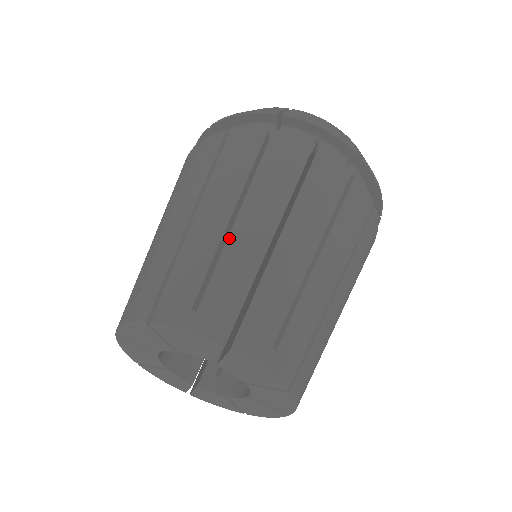
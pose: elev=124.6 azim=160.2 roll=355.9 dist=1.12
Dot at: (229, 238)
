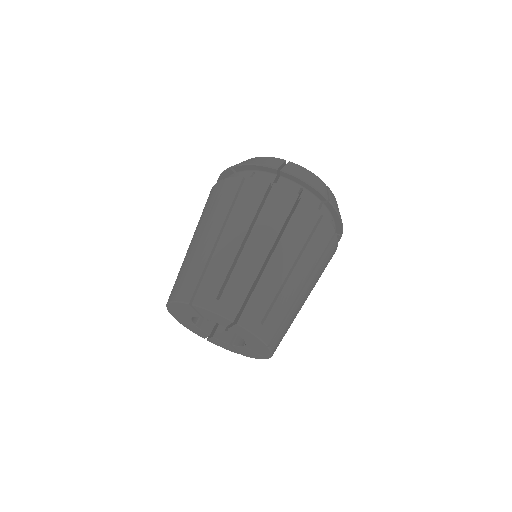
Dot at: (286, 284)
